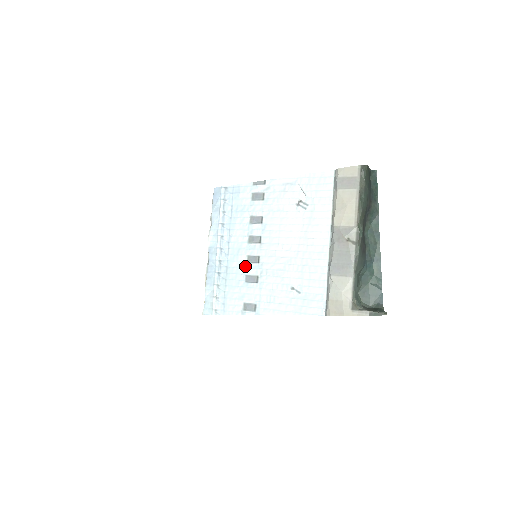
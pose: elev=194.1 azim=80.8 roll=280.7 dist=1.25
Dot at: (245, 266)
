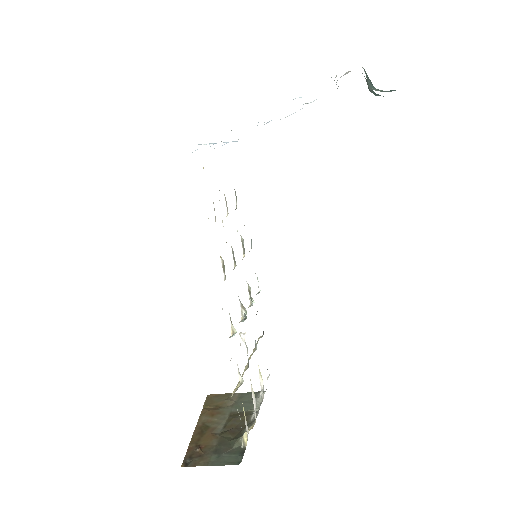
Dot at: occluded
